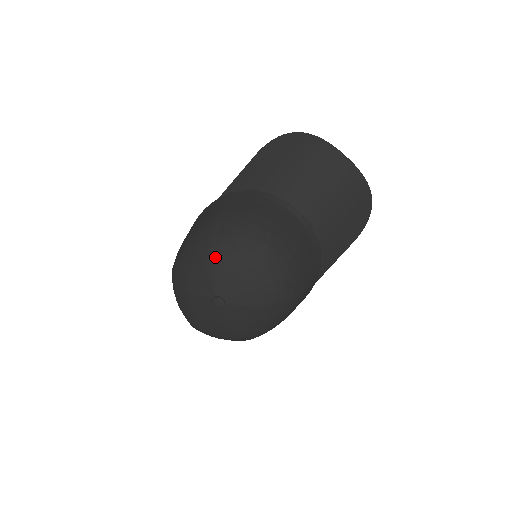
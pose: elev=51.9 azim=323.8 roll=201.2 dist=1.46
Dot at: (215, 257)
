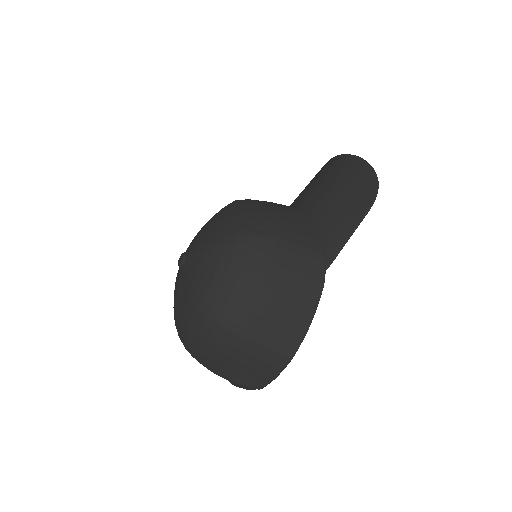
Dot at: occluded
